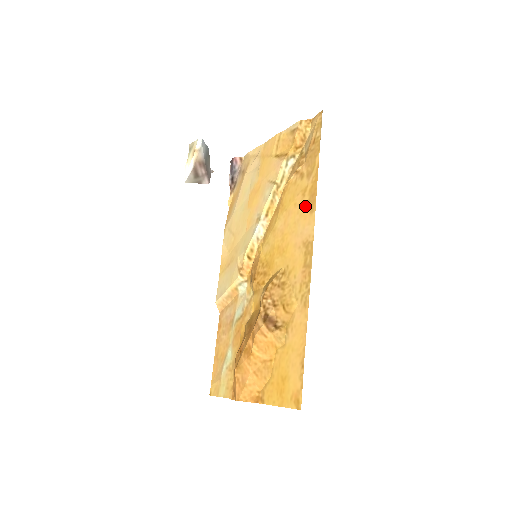
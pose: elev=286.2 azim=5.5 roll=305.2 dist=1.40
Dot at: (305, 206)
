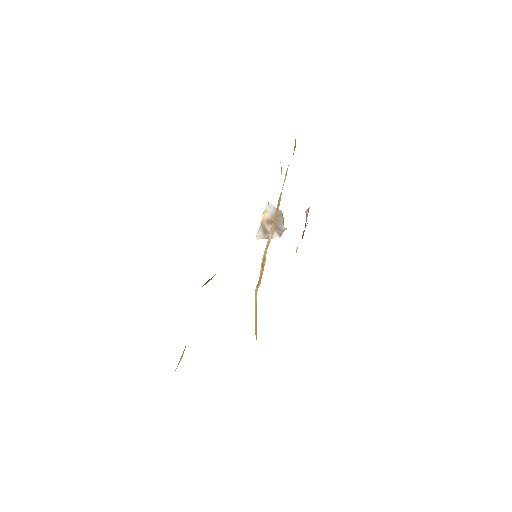
Dot at: occluded
